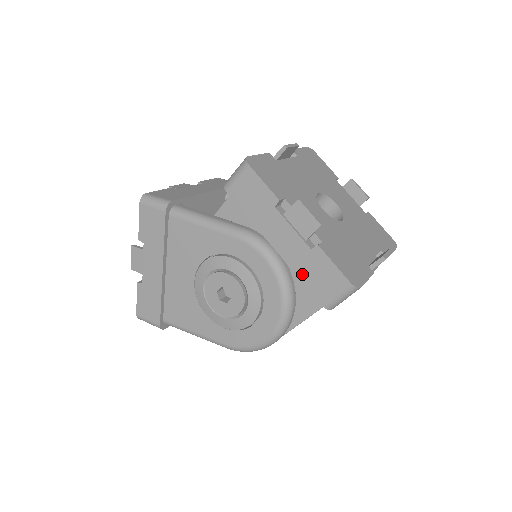
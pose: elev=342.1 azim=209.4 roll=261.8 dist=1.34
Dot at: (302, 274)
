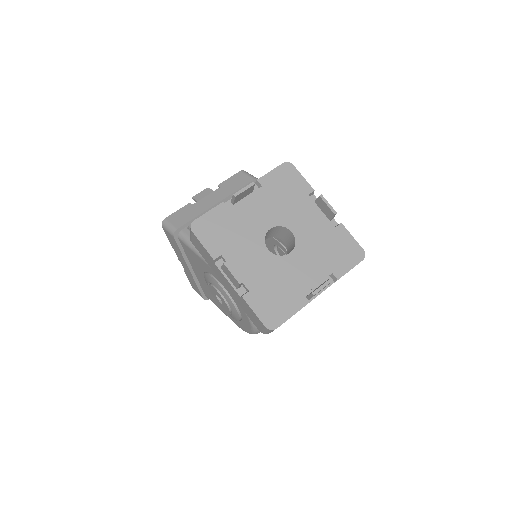
Dot at: (243, 309)
